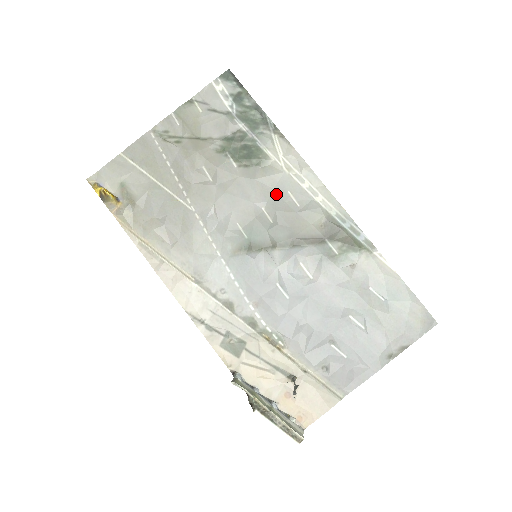
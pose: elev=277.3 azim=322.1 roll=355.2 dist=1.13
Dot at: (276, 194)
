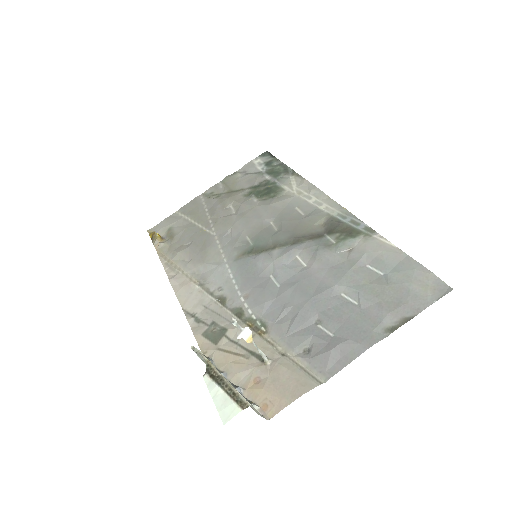
Dot at: (285, 211)
